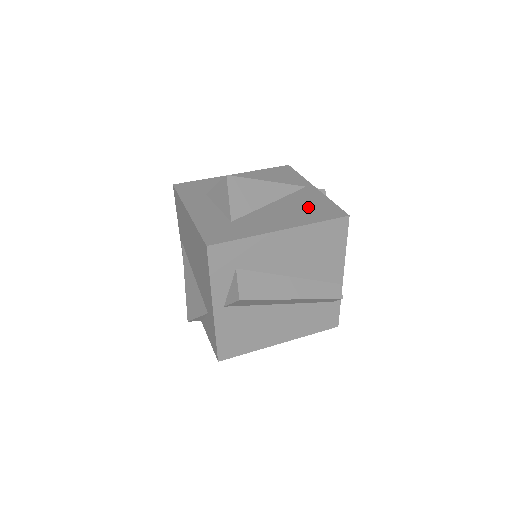
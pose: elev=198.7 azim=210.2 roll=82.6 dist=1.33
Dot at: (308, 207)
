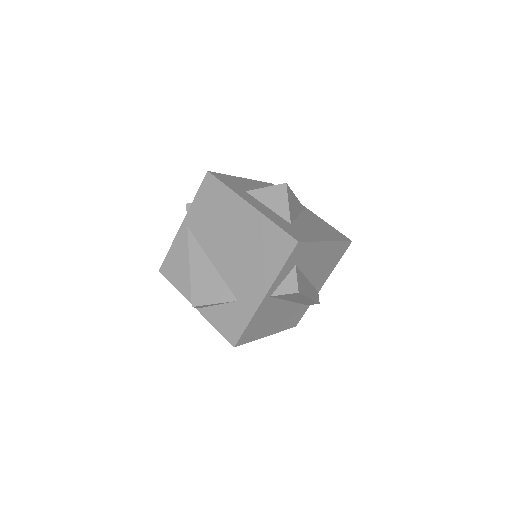
Dot at: (324, 227)
